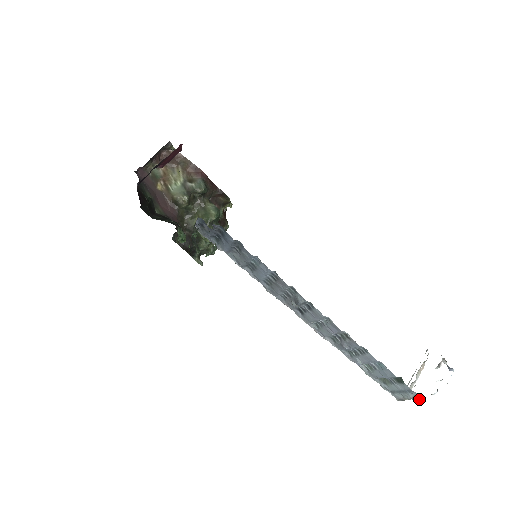
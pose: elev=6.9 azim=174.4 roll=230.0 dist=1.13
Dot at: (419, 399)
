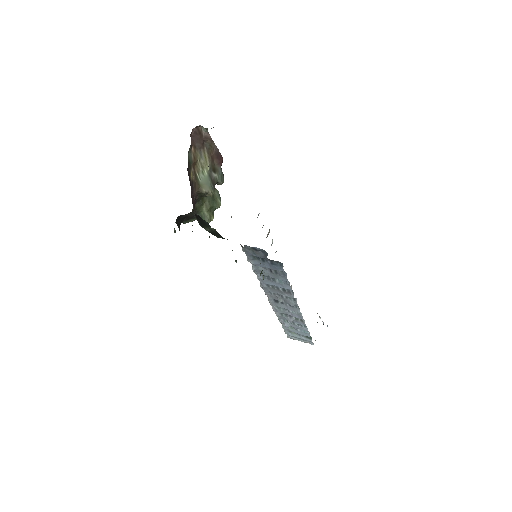
Dot at: occluded
